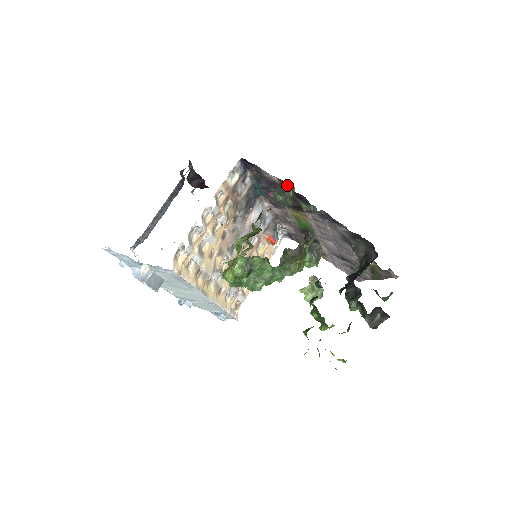
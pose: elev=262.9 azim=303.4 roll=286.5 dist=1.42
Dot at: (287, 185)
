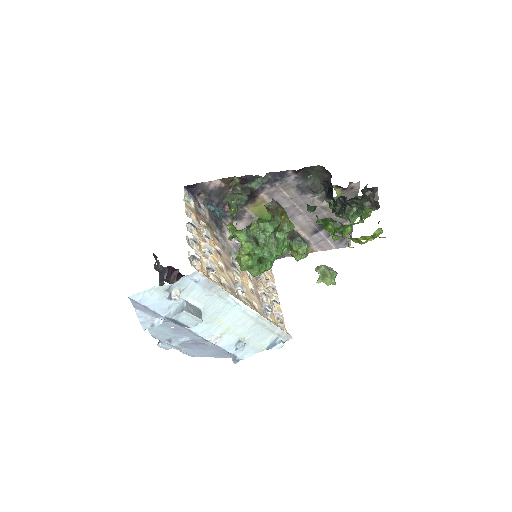
Dot at: (230, 179)
